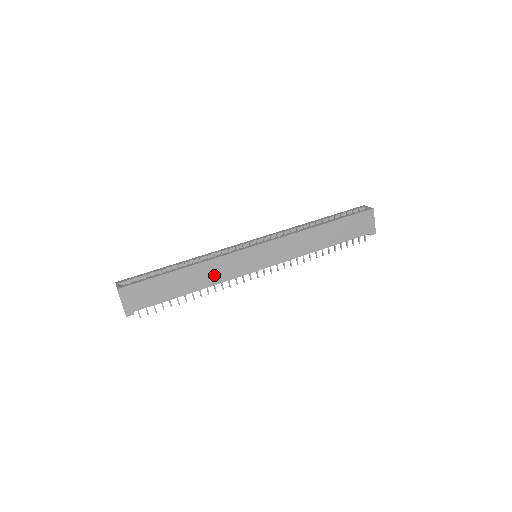
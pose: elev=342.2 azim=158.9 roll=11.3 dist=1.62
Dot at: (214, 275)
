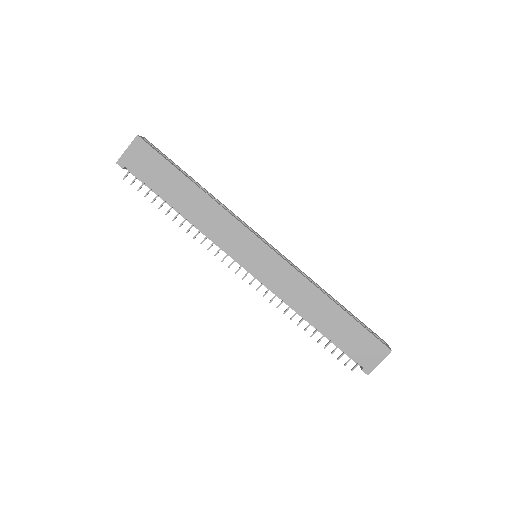
Dot at: (209, 222)
